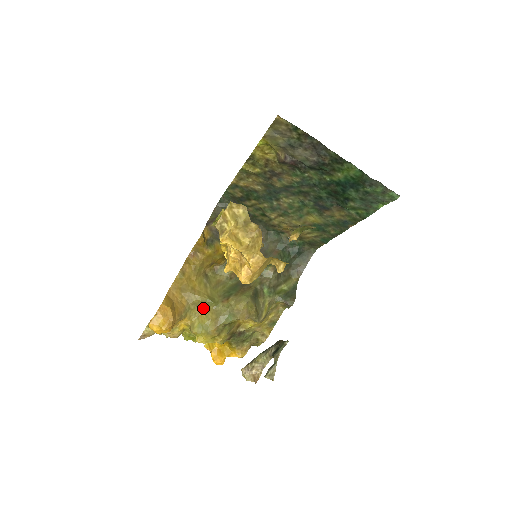
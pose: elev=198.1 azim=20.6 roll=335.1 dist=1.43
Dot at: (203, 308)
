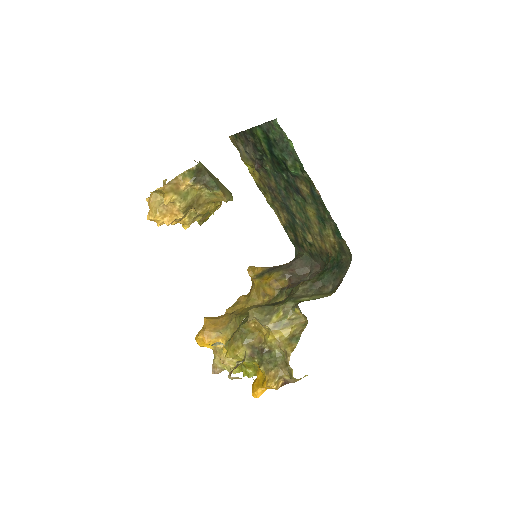
Dot at: (238, 326)
